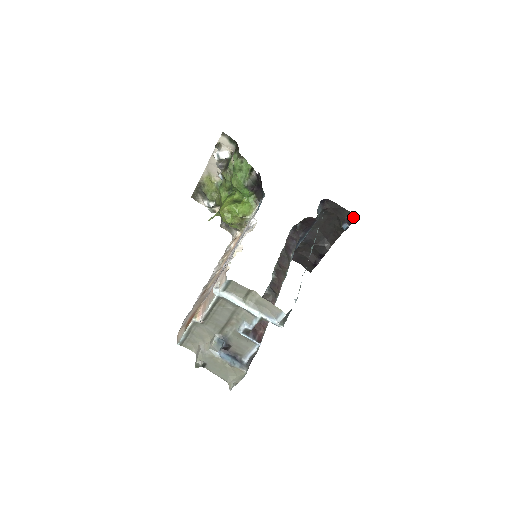
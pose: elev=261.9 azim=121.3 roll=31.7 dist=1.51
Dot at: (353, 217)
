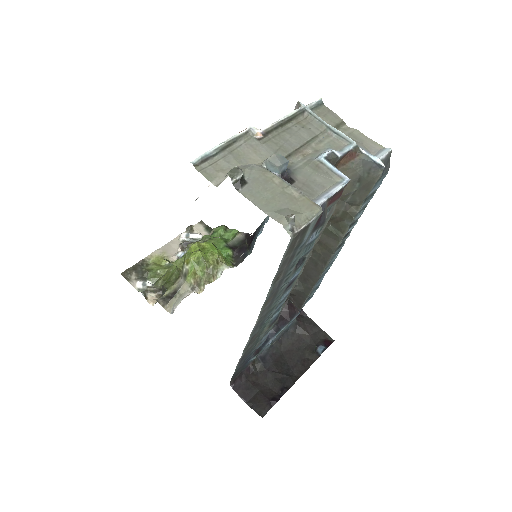
Dot at: (330, 341)
